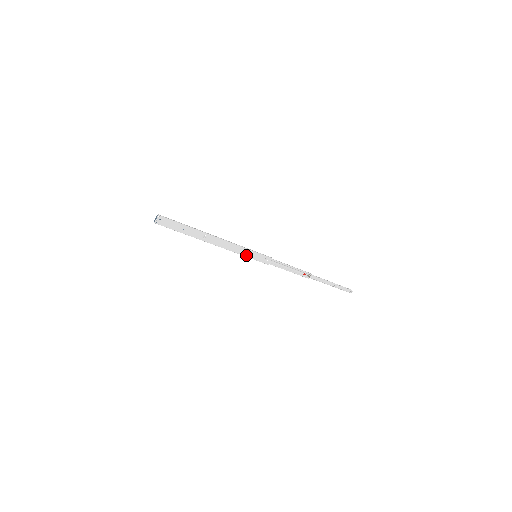
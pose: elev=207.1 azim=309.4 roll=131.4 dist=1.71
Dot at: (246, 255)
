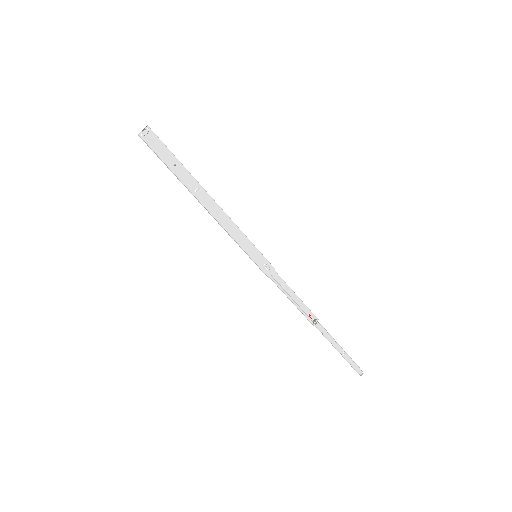
Dot at: (244, 247)
